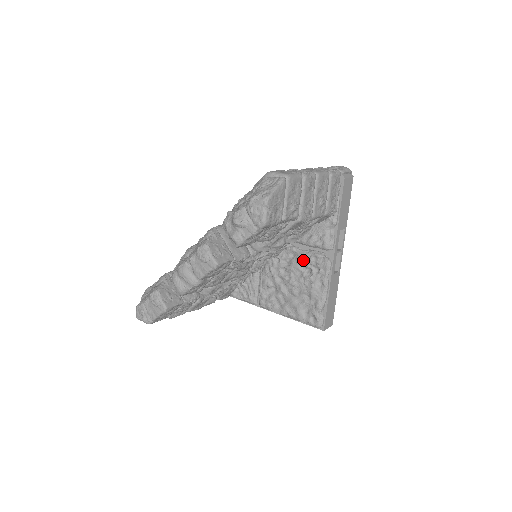
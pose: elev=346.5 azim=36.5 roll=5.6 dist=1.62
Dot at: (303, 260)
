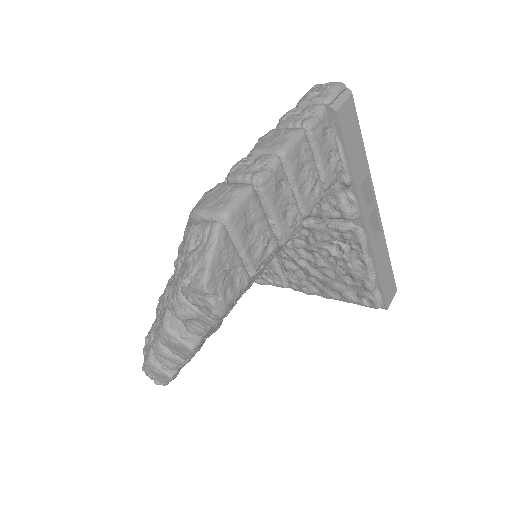
Dot at: (323, 237)
